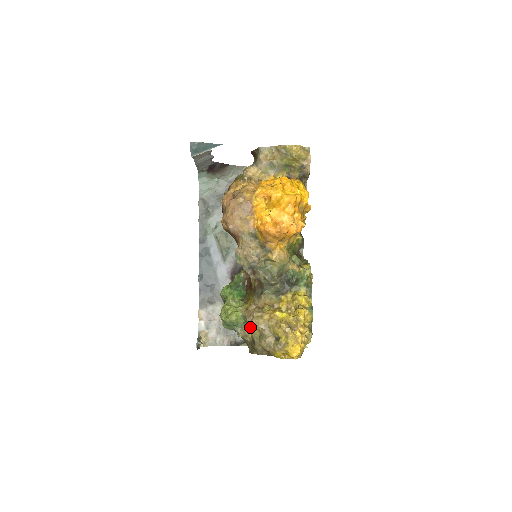
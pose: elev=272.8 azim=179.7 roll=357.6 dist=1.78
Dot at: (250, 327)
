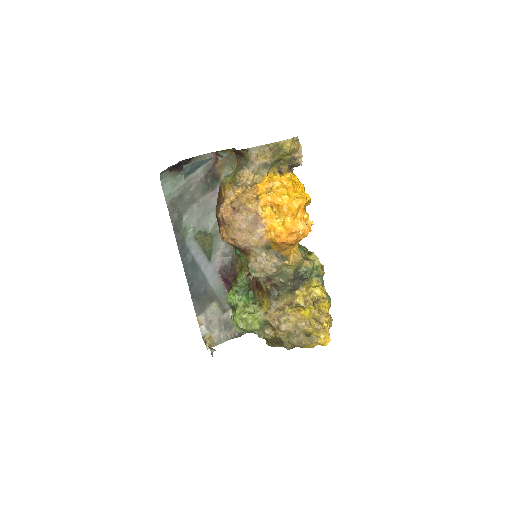
Dot at: (276, 330)
